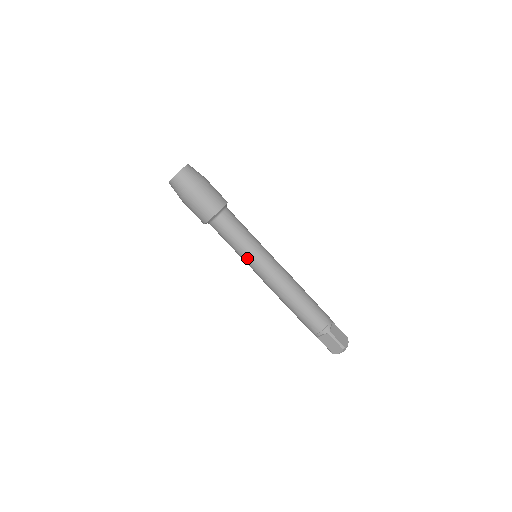
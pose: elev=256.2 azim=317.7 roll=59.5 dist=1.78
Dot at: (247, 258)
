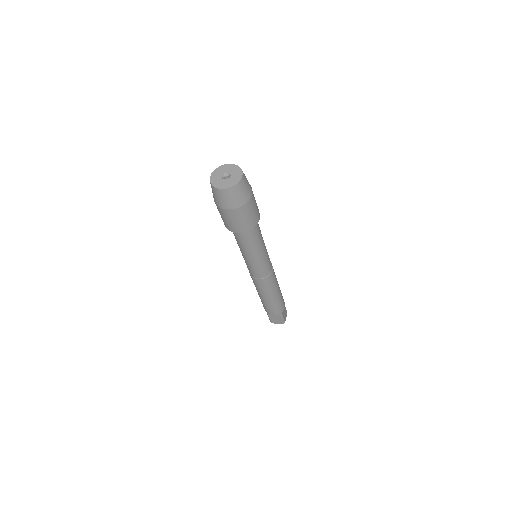
Dot at: (252, 263)
